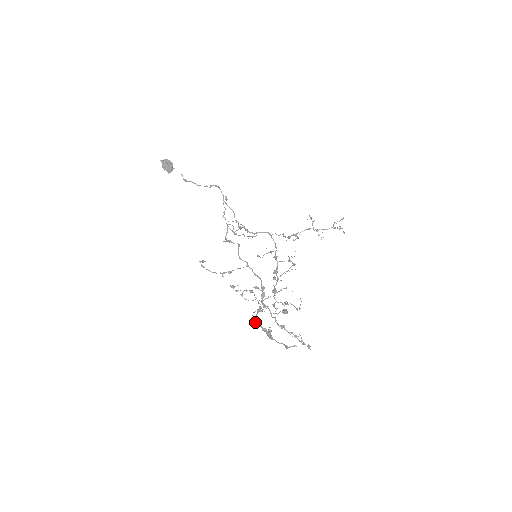
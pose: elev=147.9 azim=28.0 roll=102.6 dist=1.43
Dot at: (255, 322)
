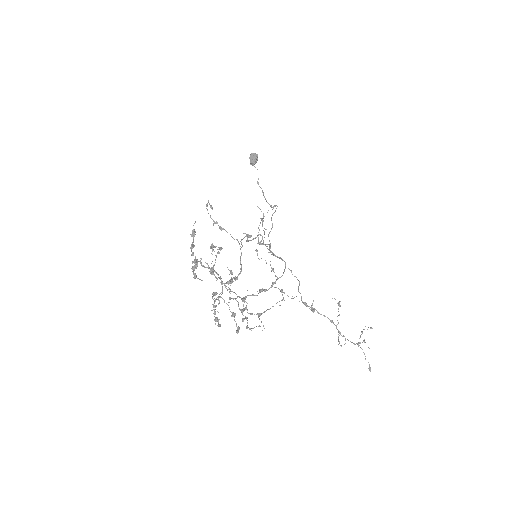
Dot at: (197, 259)
